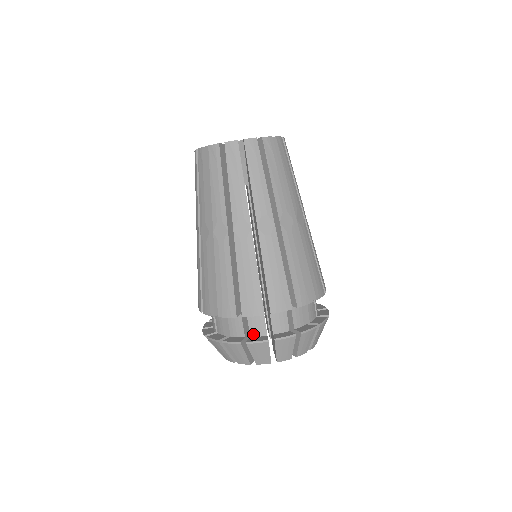
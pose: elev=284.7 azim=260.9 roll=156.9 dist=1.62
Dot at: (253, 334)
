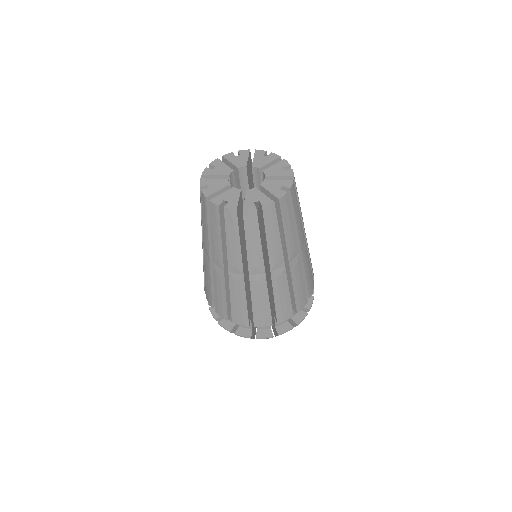
Dot at: (259, 328)
